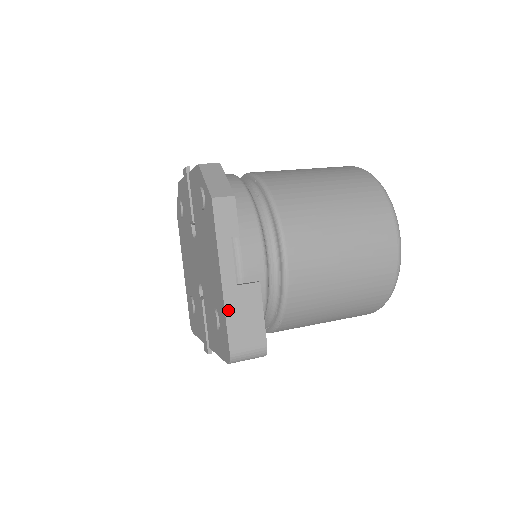
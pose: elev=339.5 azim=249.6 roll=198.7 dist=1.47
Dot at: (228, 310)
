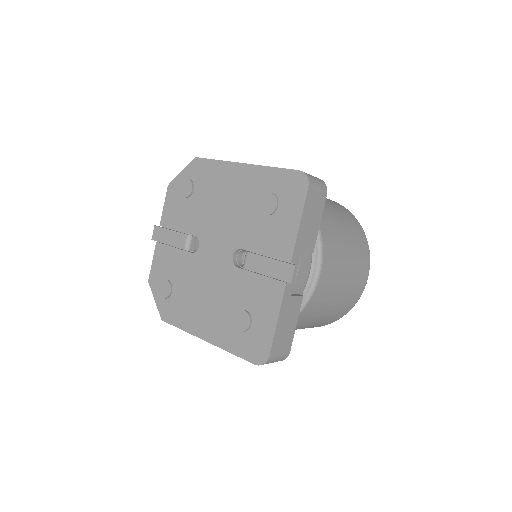
Dot at: (269, 167)
